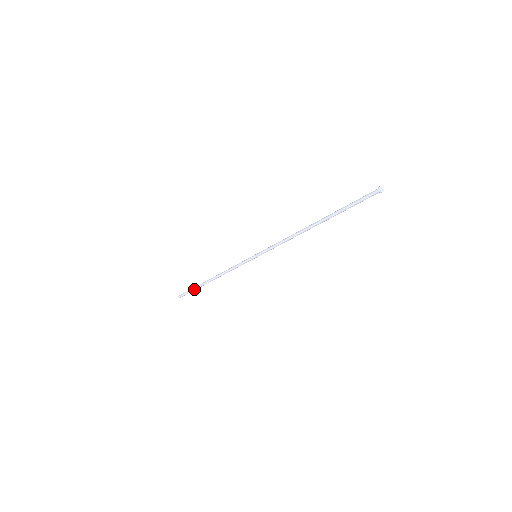
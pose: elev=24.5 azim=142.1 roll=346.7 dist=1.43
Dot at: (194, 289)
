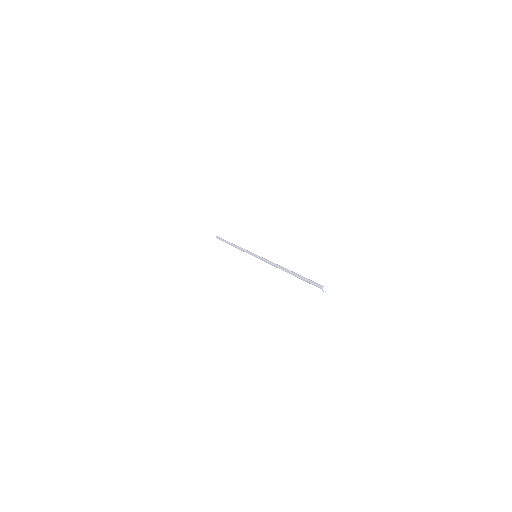
Dot at: (223, 241)
